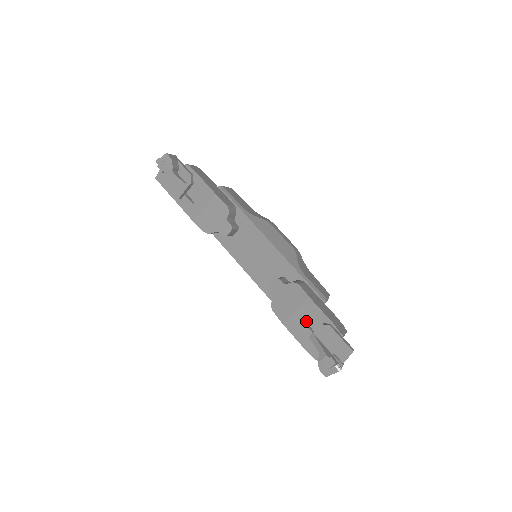
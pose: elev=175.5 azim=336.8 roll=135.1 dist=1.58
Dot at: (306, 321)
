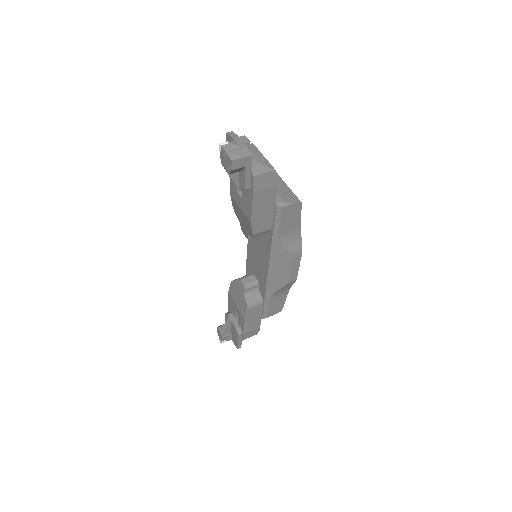
Dot at: occluded
